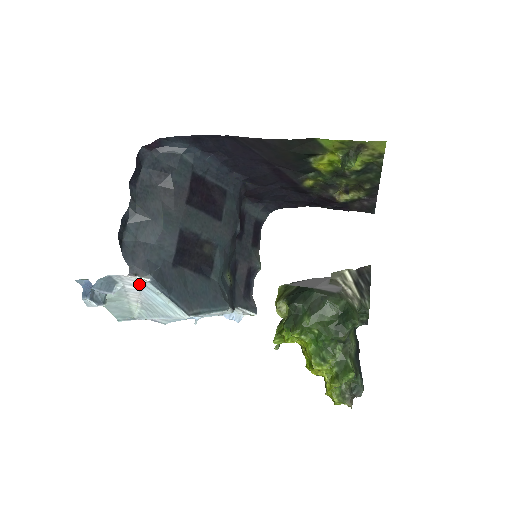
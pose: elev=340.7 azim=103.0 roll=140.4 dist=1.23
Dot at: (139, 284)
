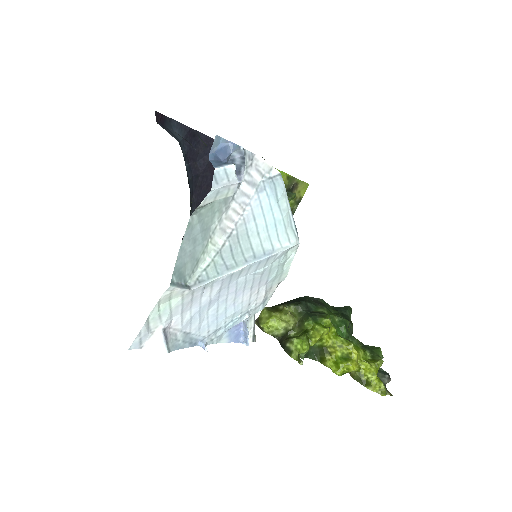
Dot at: (261, 182)
